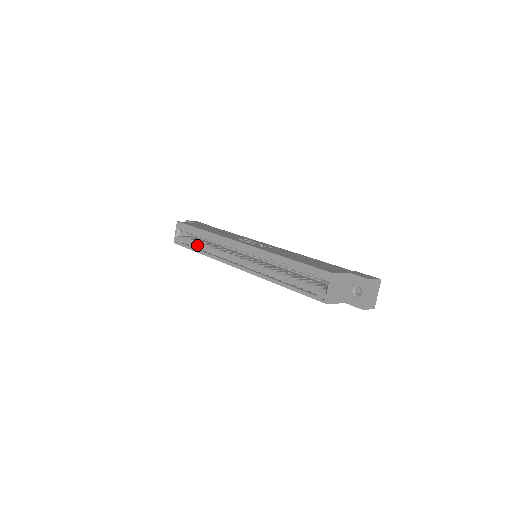
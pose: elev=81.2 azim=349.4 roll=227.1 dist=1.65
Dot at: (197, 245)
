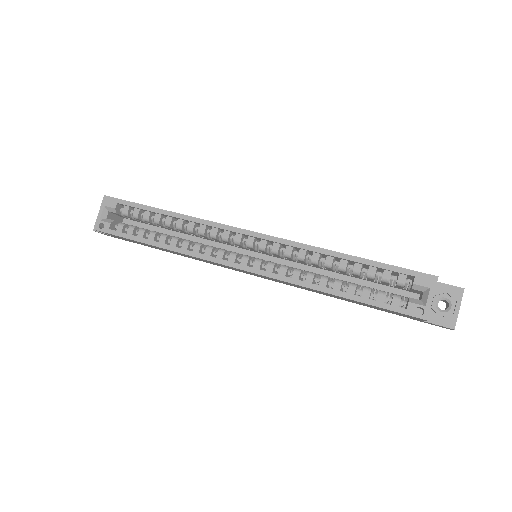
Dot at: (149, 234)
